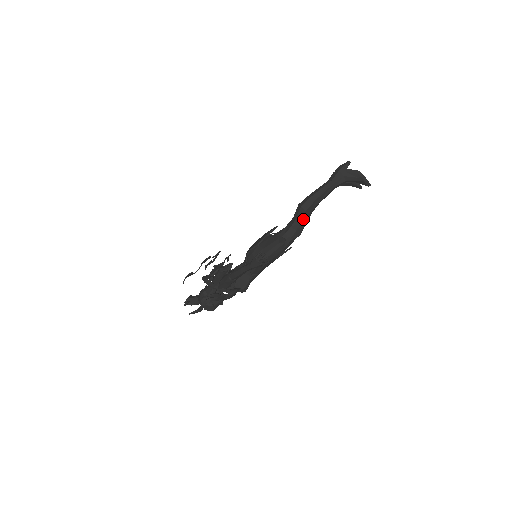
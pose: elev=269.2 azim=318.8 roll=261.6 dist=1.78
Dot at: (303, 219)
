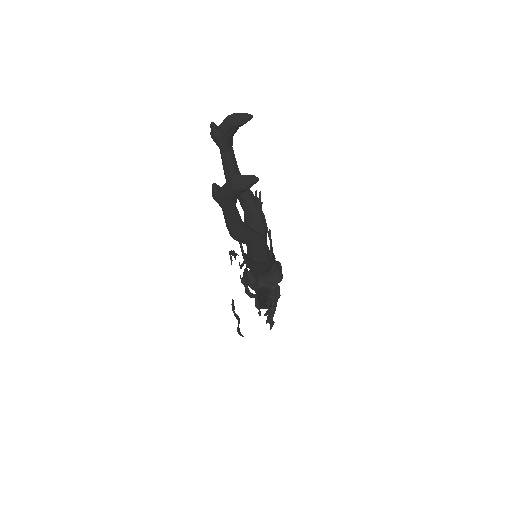
Dot at: (249, 240)
